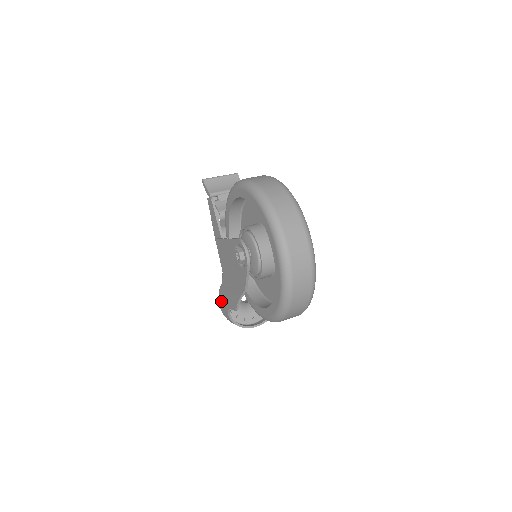
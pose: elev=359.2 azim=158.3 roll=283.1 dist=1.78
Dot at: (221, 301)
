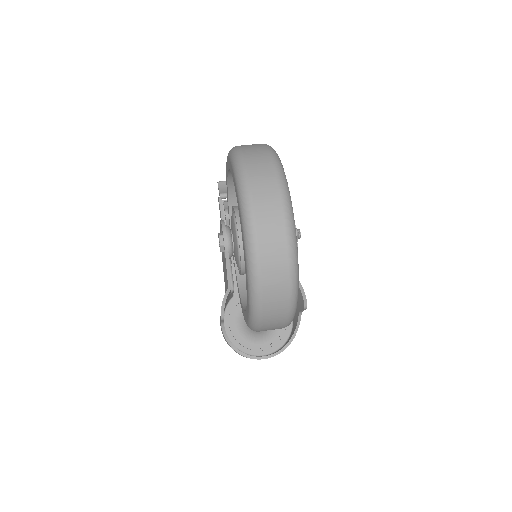
Dot at: occluded
